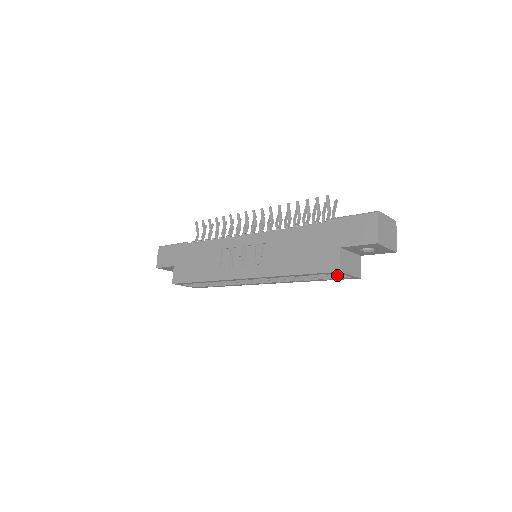
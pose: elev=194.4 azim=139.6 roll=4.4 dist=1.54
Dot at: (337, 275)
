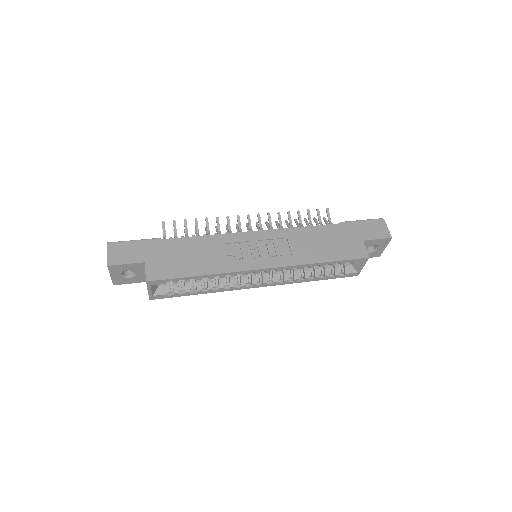
Dot at: (343, 271)
